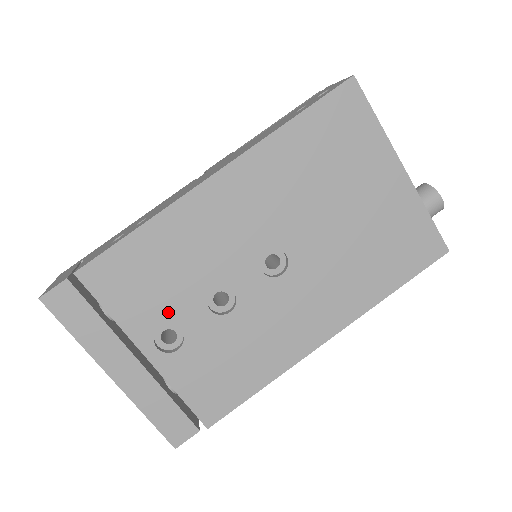
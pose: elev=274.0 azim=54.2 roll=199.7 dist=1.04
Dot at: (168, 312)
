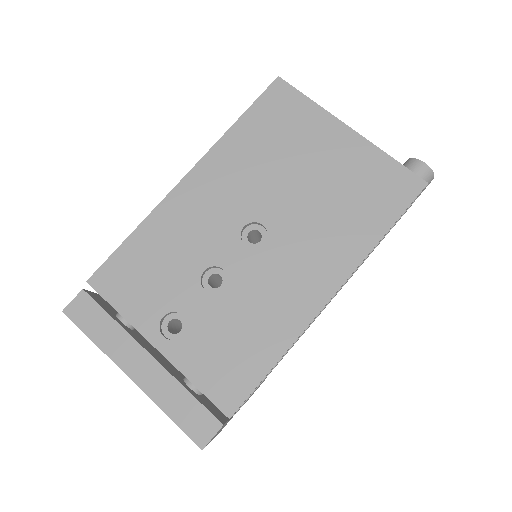
Dot at: (168, 300)
